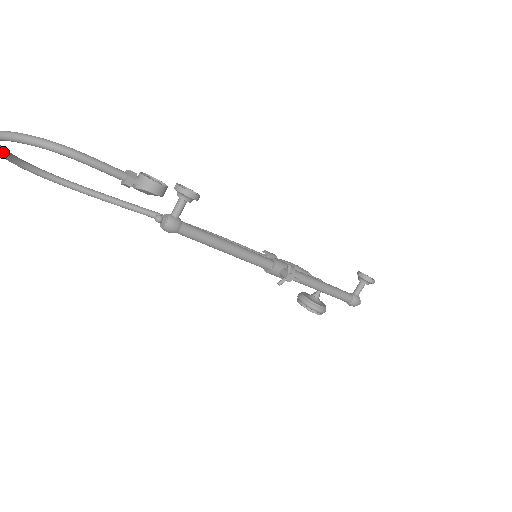
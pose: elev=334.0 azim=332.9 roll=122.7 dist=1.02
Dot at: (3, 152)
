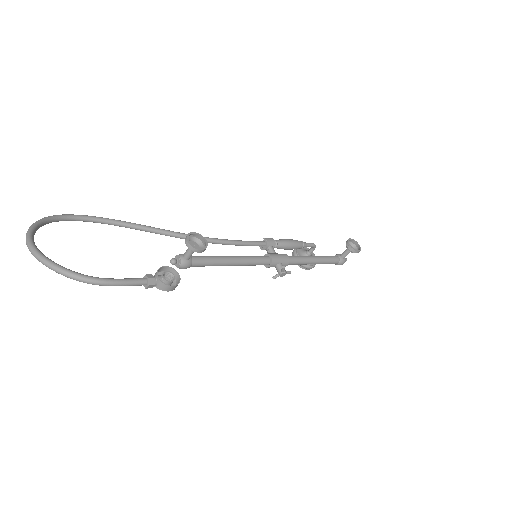
Dot at: occluded
